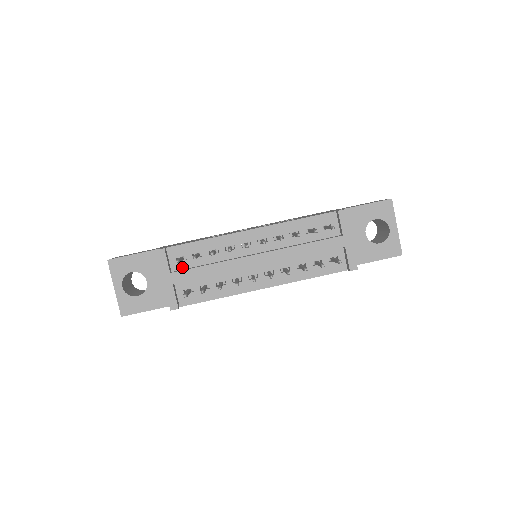
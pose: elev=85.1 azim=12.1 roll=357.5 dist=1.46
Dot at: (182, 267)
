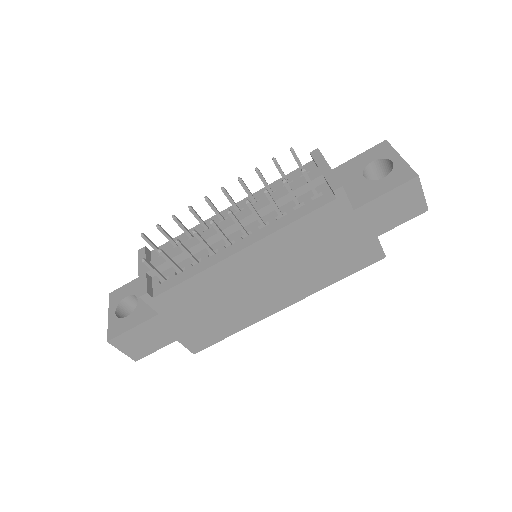
Dot at: occluded
